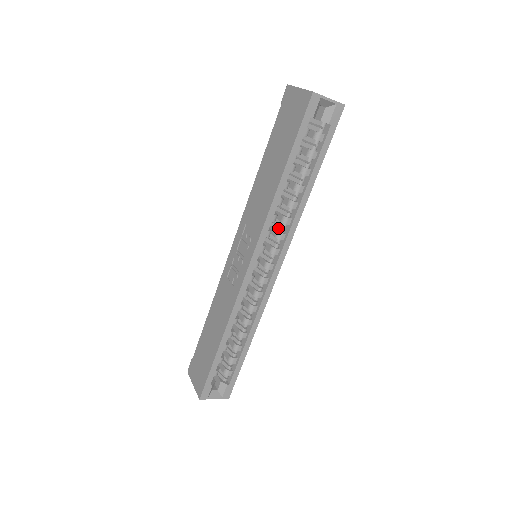
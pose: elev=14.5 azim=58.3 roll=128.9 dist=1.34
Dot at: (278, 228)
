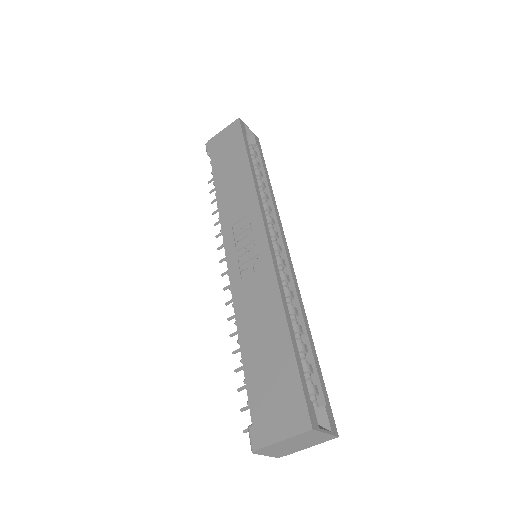
Dot at: occluded
